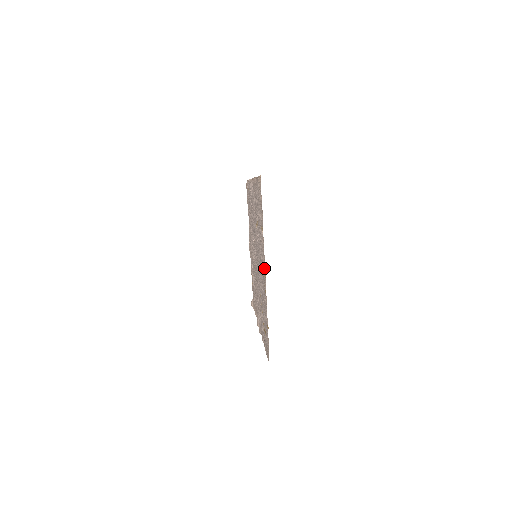
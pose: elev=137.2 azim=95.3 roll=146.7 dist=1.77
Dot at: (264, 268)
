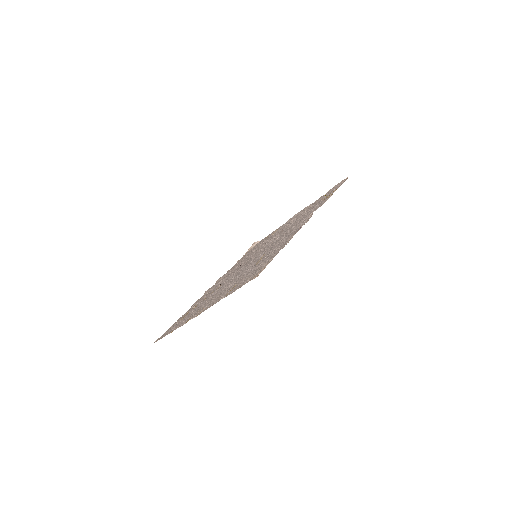
Dot at: occluded
